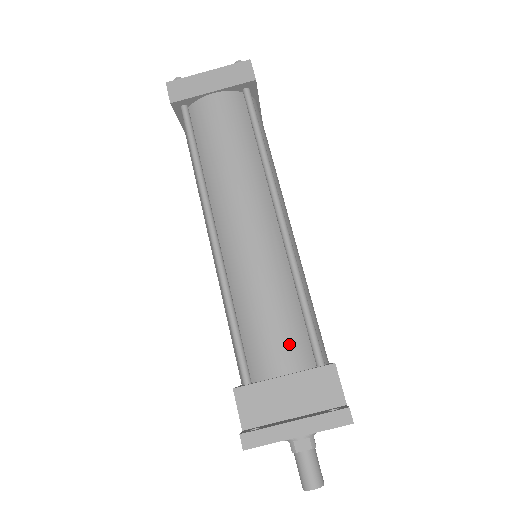
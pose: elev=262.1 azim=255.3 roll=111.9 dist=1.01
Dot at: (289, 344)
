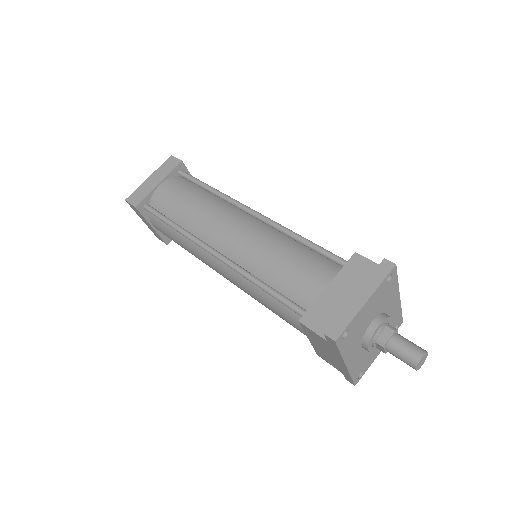
Dot at: (315, 268)
